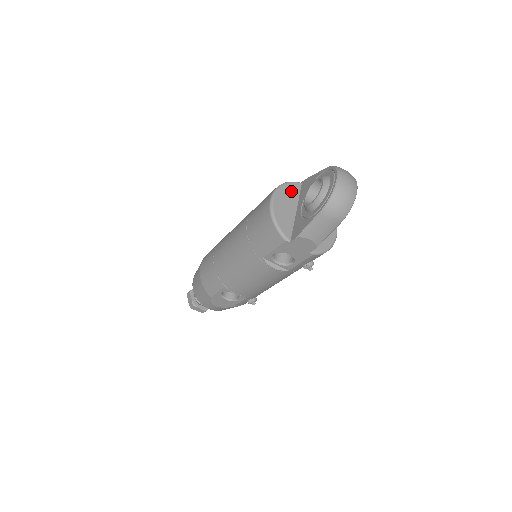
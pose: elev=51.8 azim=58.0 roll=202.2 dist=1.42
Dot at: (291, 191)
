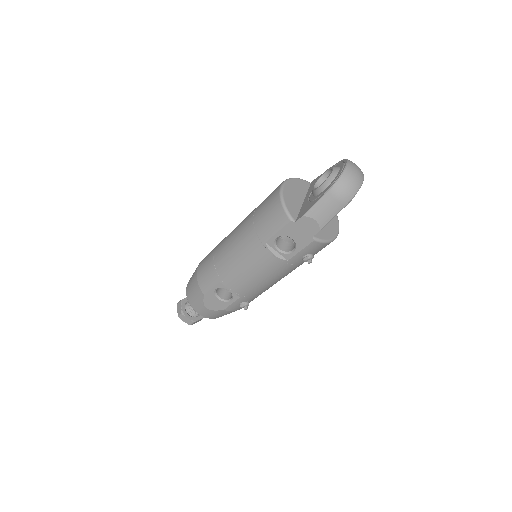
Dot at: (300, 185)
